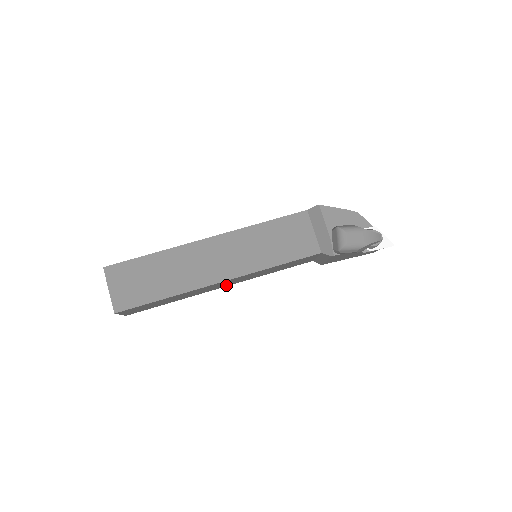
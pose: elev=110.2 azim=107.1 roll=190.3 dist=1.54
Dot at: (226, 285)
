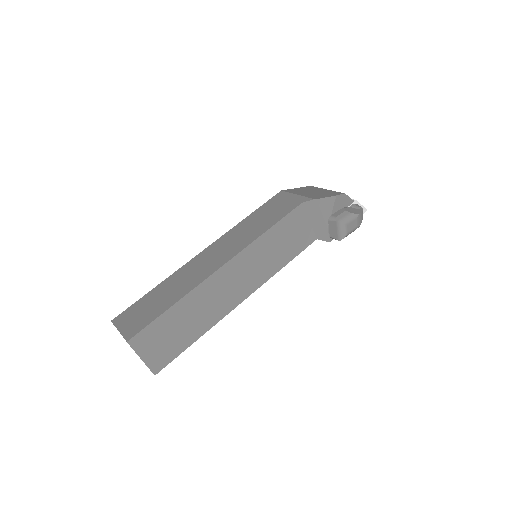
Dot at: occluded
